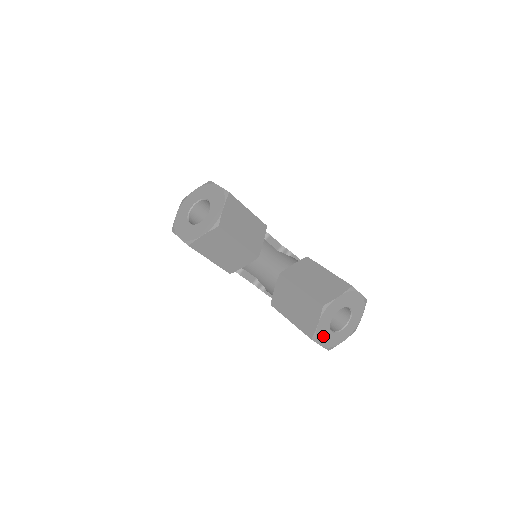
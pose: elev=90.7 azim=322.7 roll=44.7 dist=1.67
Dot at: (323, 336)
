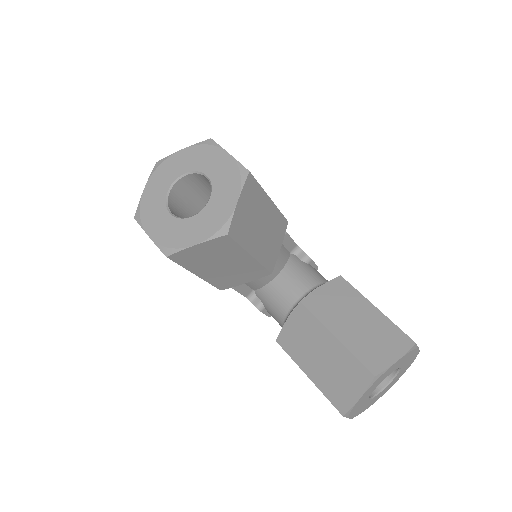
Dot at: (357, 408)
